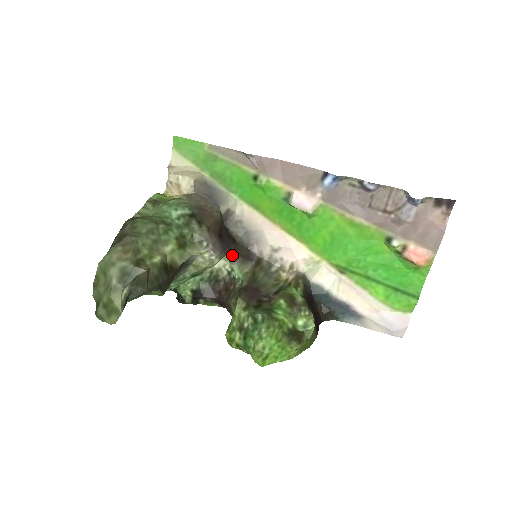
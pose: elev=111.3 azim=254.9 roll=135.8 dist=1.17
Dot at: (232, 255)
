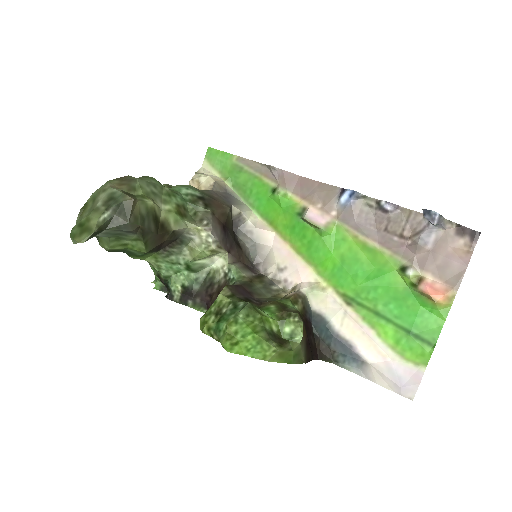
Dot at: (233, 256)
